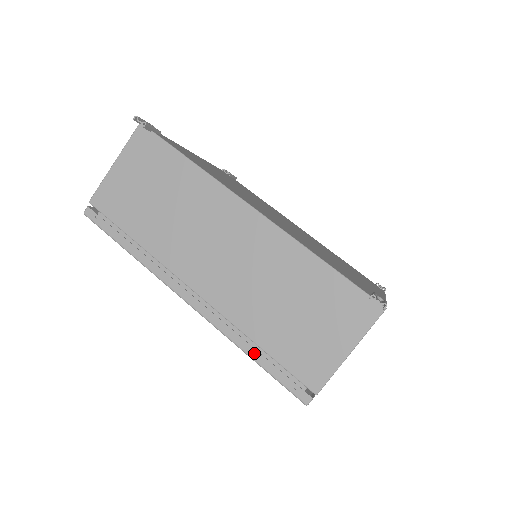
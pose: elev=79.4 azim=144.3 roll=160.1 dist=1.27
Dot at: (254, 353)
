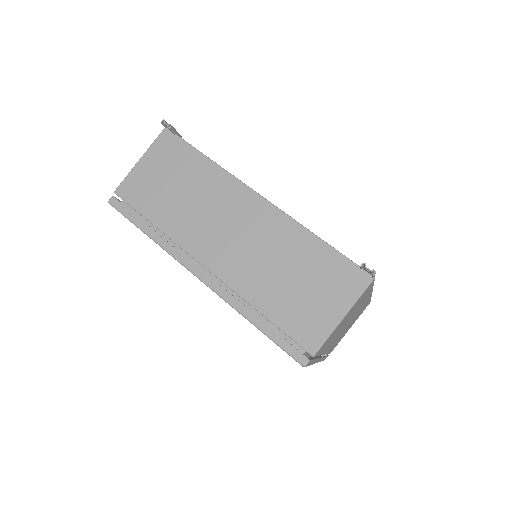
Dot at: (257, 321)
